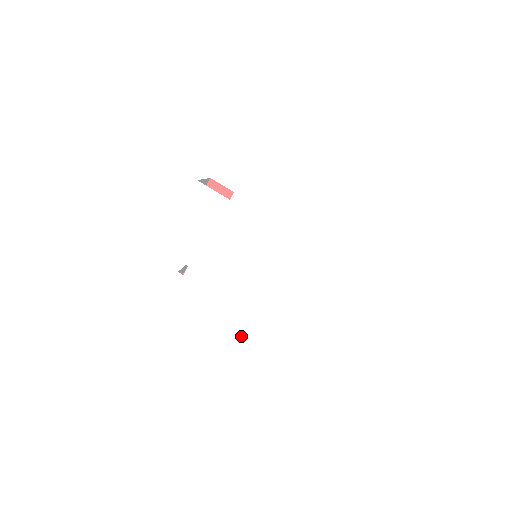
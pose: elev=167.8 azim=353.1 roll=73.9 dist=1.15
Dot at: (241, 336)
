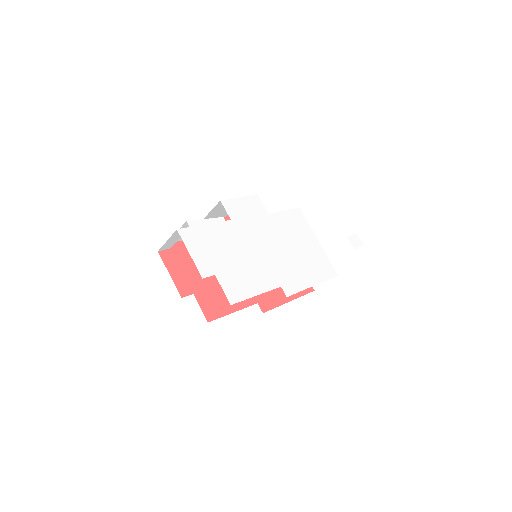
Dot at: (241, 276)
